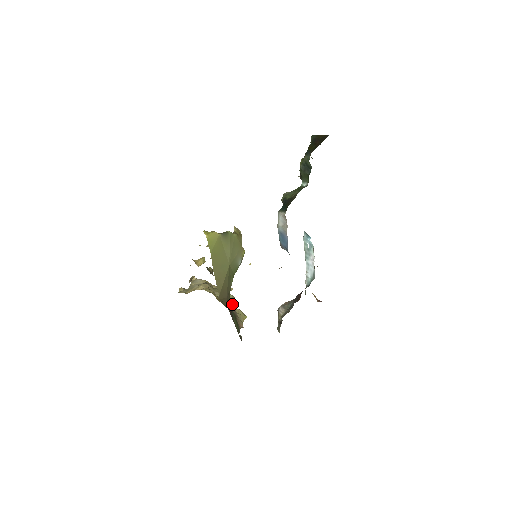
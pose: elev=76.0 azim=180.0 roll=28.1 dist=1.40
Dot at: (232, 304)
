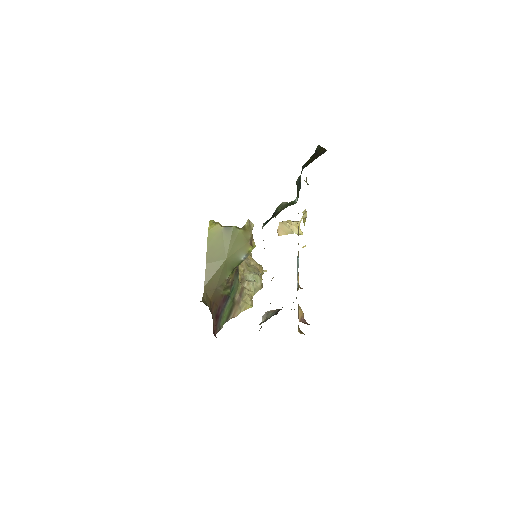
Dot at: (244, 290)
